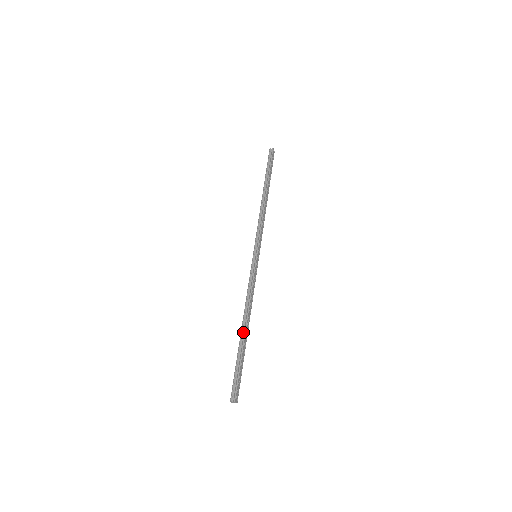
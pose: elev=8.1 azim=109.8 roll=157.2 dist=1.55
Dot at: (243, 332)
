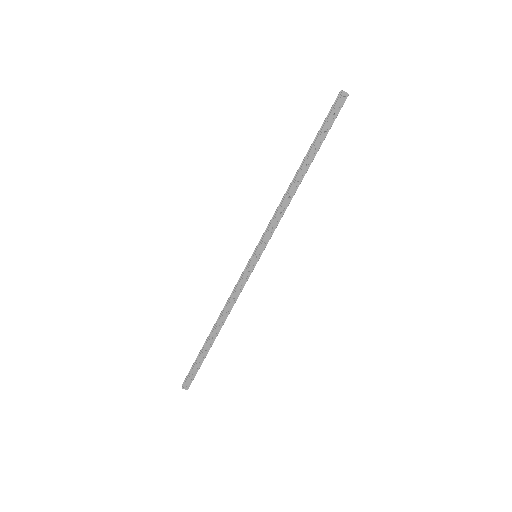
Dot at: (211, 333)
